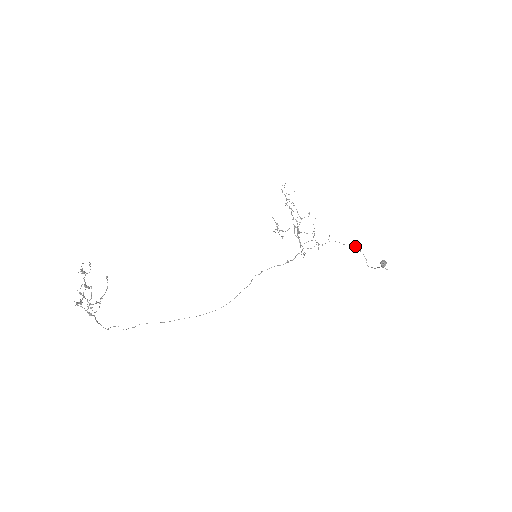
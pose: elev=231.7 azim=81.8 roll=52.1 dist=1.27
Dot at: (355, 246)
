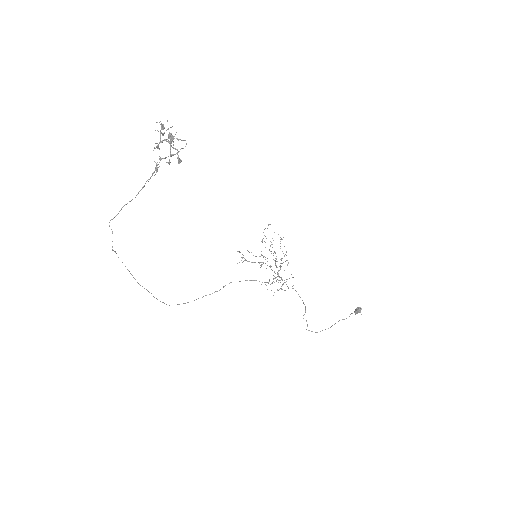
Dot at: (305, 306)
